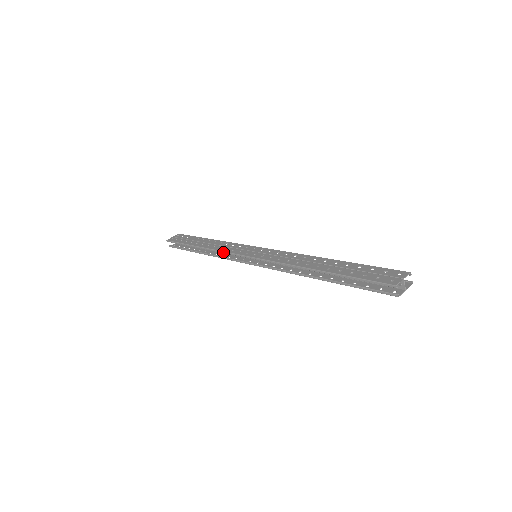
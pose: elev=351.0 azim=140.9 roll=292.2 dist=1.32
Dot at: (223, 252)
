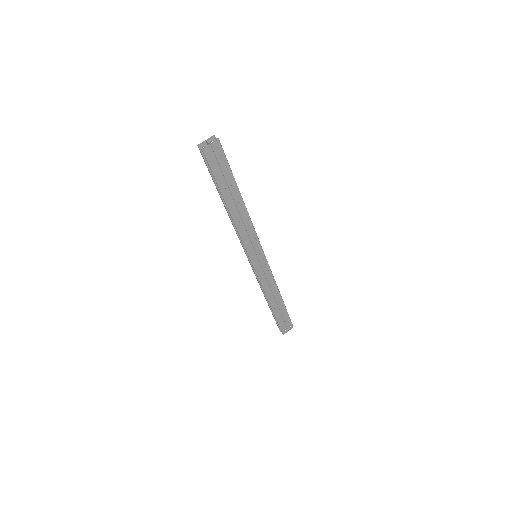
Dot at: (257, 280)
